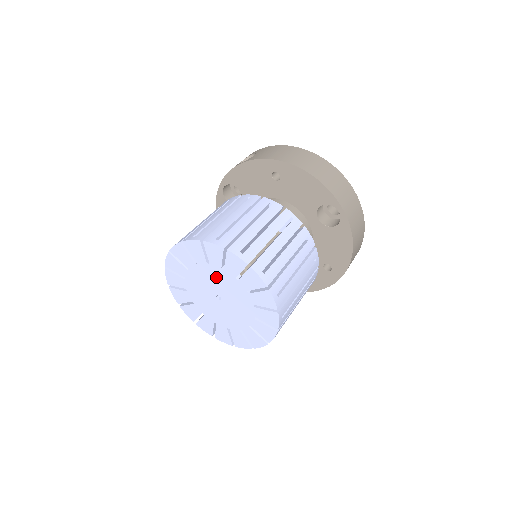
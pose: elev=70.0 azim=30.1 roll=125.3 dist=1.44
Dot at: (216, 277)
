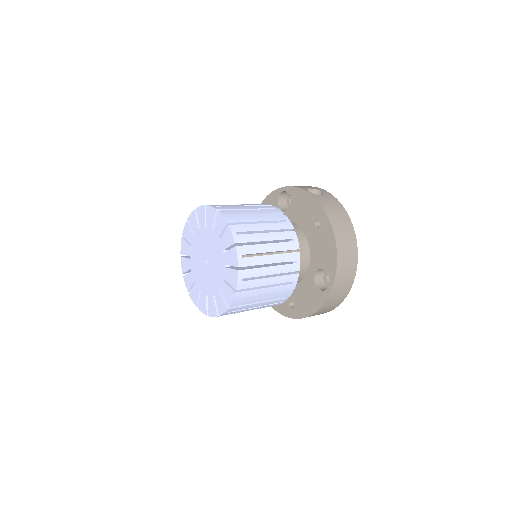
Dot at: (216, 250)
